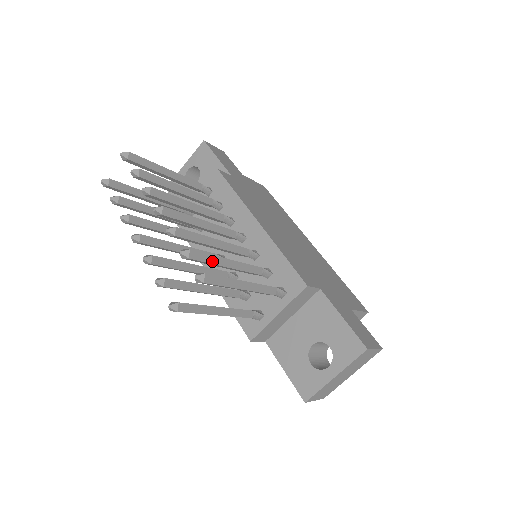
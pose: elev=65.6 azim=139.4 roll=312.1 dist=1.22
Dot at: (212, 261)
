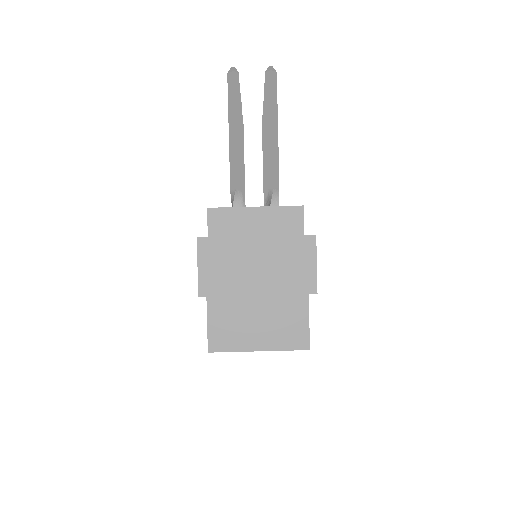
Dot at: occluded
